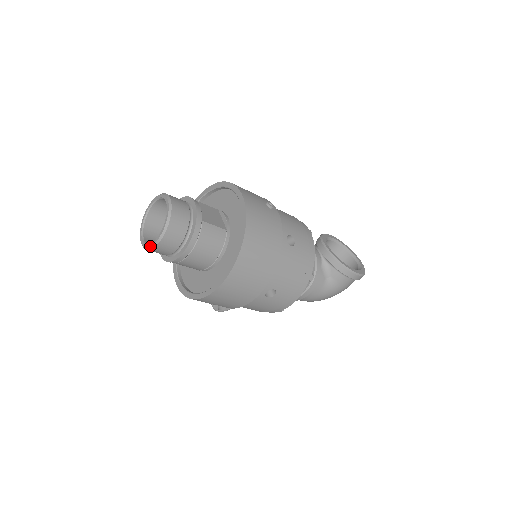
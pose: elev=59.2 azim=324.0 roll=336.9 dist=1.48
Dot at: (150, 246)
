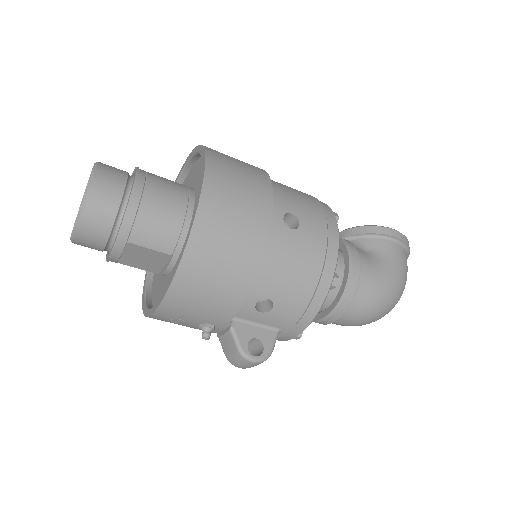
Dot at: (81, 202)
